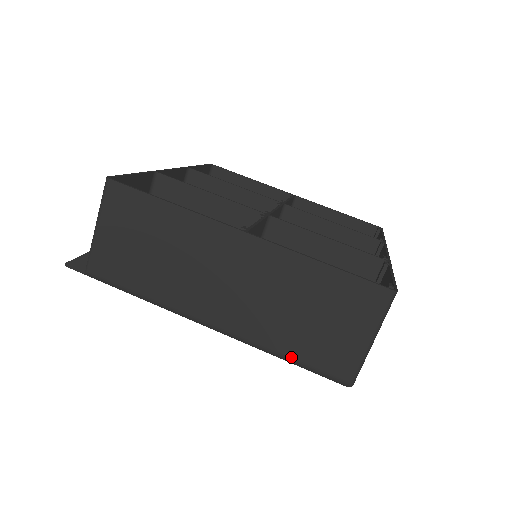
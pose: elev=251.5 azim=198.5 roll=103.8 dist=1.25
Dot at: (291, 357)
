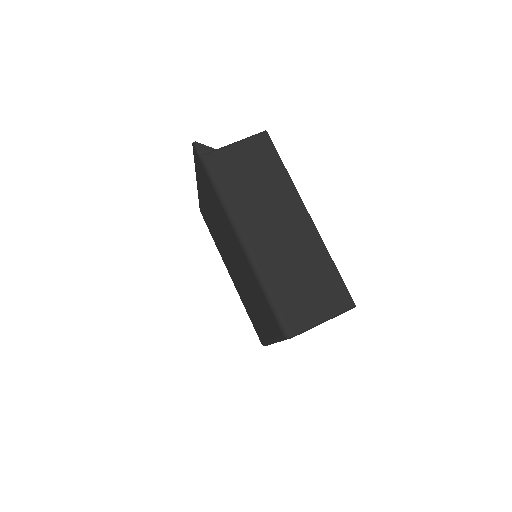
Dot at: (273, 294)
